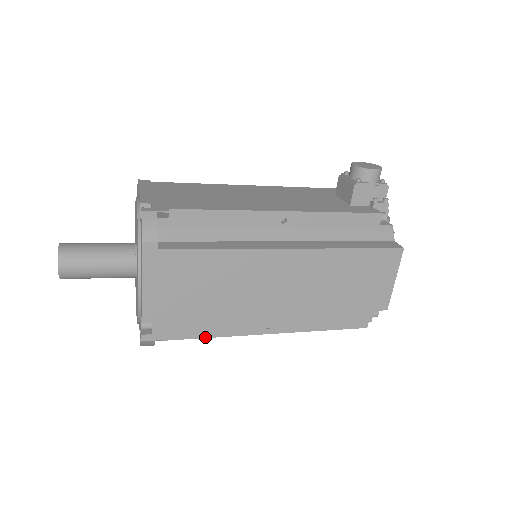
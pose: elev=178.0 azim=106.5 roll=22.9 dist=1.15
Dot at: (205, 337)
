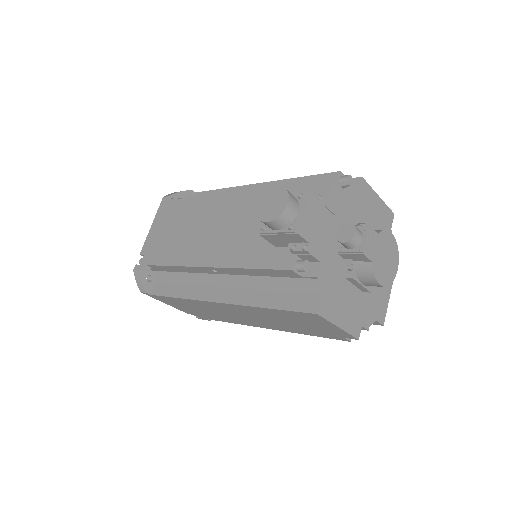
Dot at: occluded
